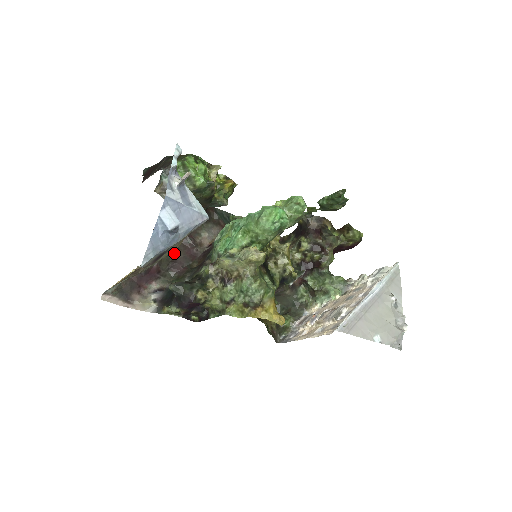
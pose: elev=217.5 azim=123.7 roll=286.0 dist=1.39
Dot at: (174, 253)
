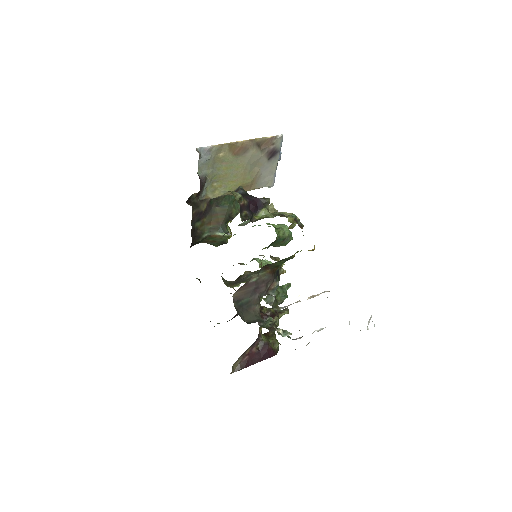
Dot at: occluded
